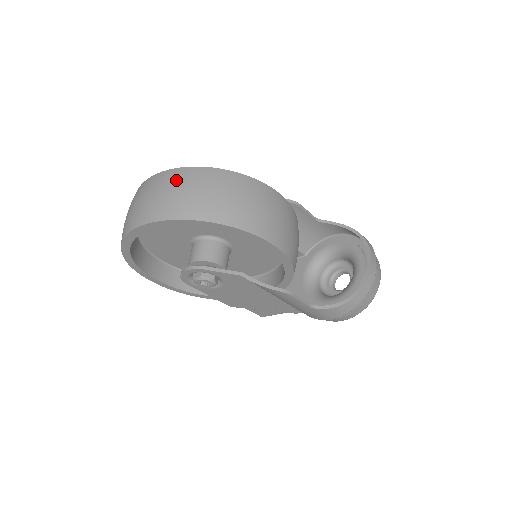
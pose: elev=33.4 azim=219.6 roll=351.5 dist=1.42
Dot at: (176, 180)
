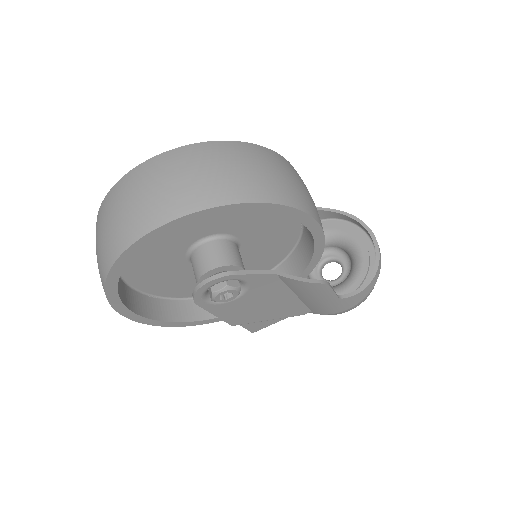
Dot at: (195, 159)
